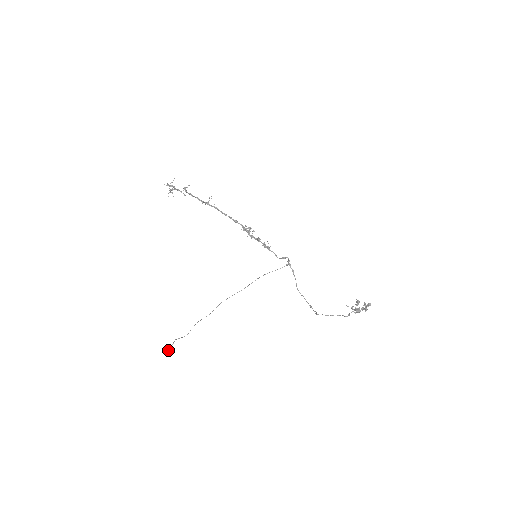
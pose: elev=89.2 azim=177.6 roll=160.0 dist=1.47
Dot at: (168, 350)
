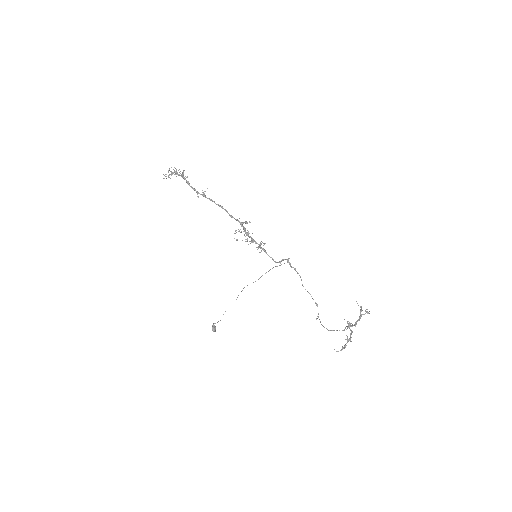
Dot at: (212, 330)
